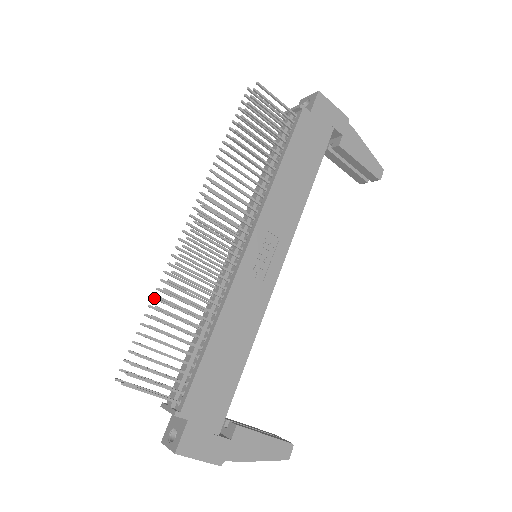
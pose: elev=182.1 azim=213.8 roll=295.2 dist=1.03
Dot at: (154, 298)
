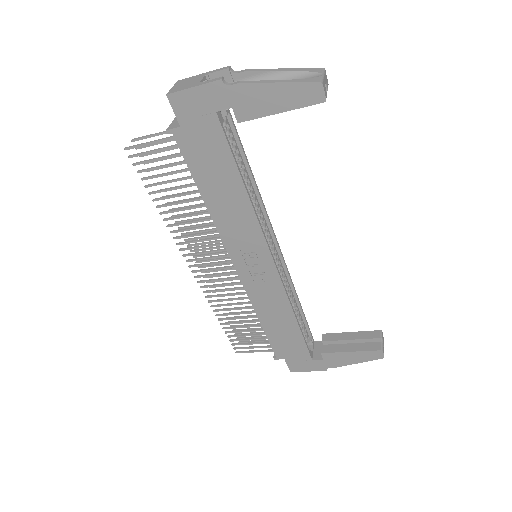
Dot at: occluded
